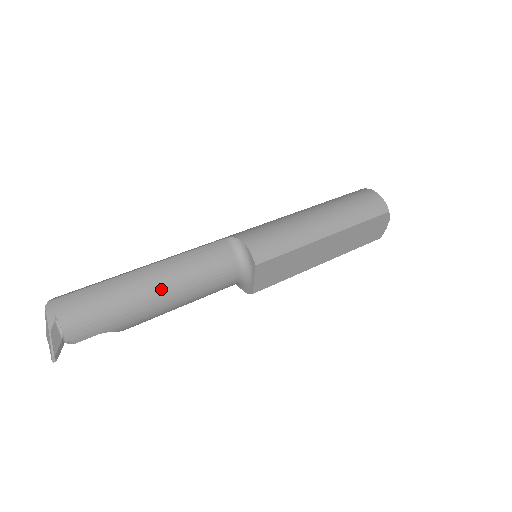
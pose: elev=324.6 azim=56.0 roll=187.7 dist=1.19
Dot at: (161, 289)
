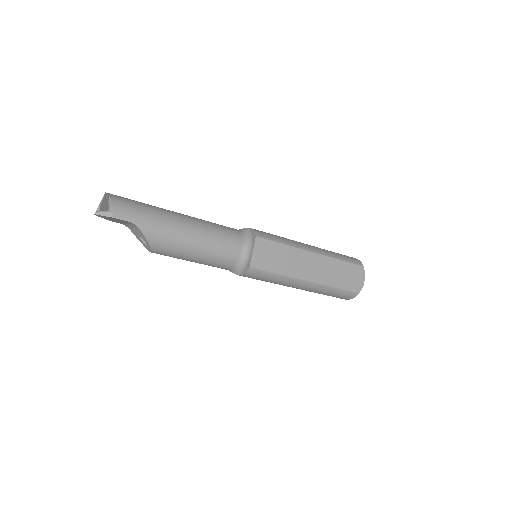
Dot at: (184, 221)
